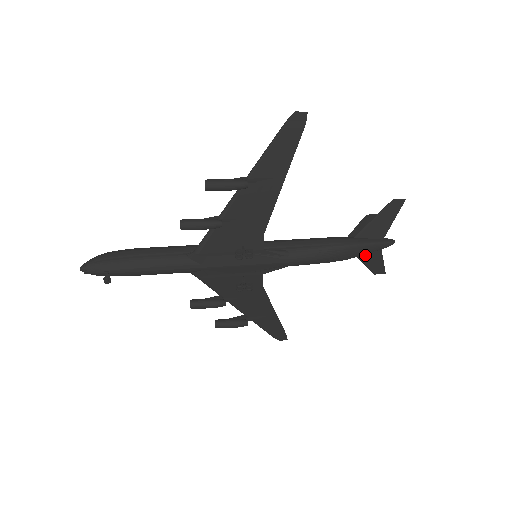
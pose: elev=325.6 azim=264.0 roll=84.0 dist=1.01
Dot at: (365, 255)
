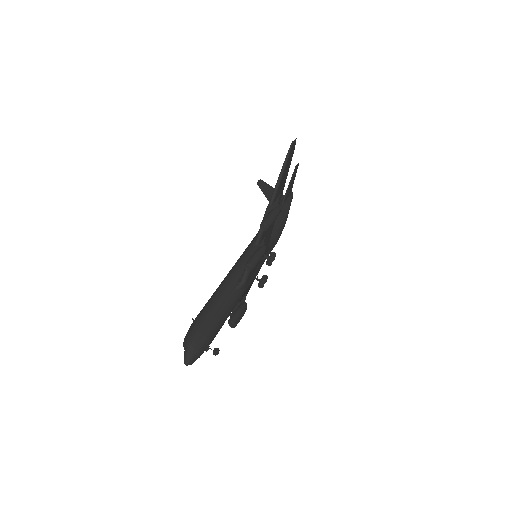
Dot at: occluded
